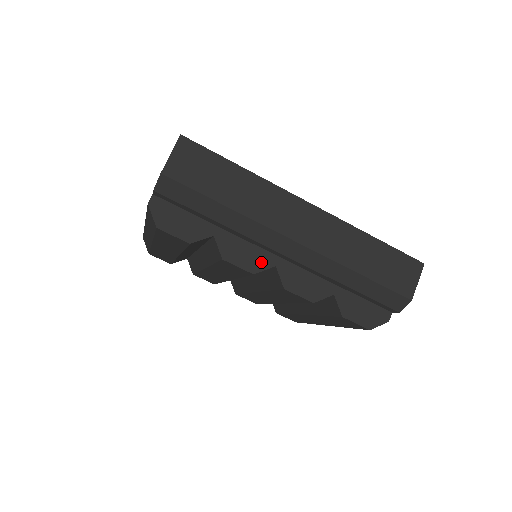
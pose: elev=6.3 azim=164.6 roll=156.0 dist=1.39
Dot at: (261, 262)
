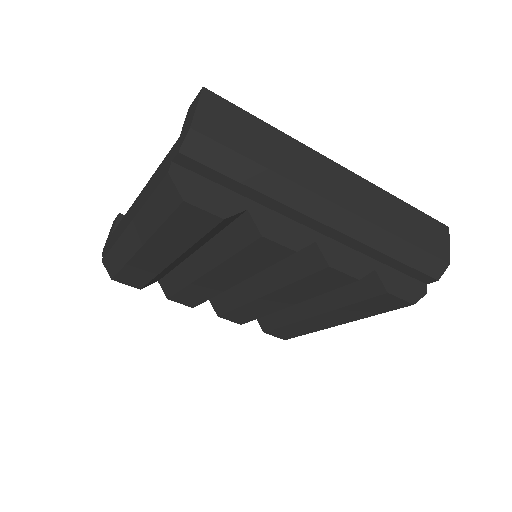
Dot at: (301, 238)
